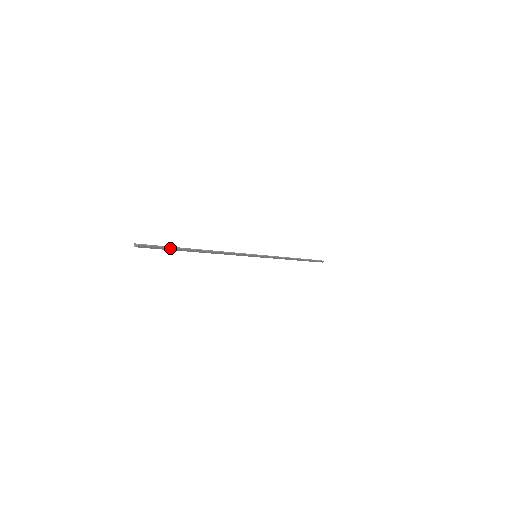
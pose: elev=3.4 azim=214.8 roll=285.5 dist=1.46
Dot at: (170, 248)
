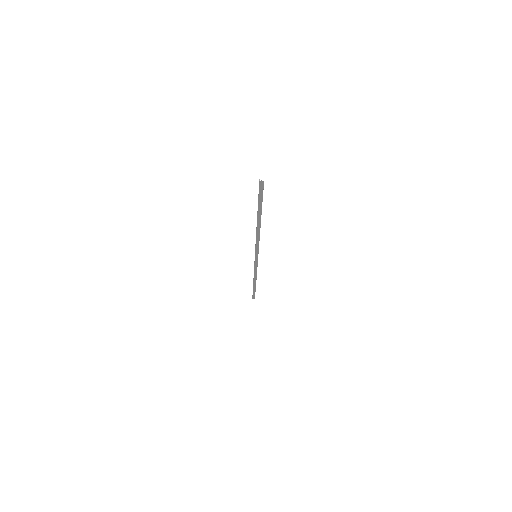
Dot at: (262, 201)
